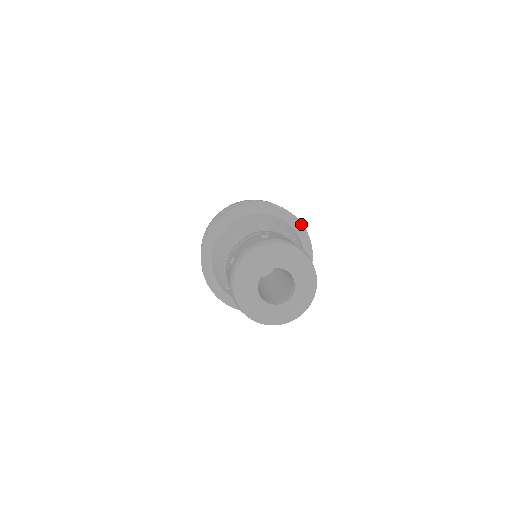
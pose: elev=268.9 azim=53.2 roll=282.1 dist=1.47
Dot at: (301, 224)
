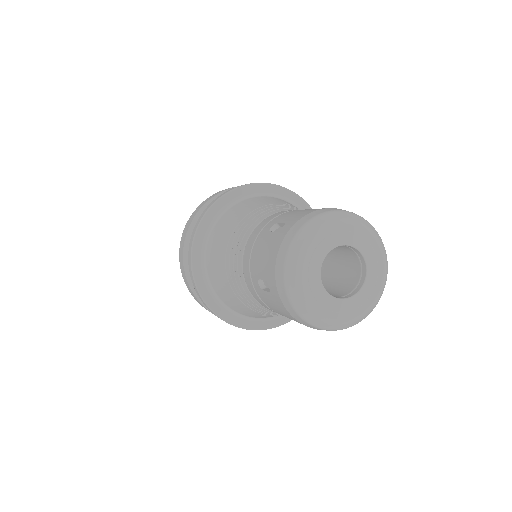
Dot at: (277, 186)
